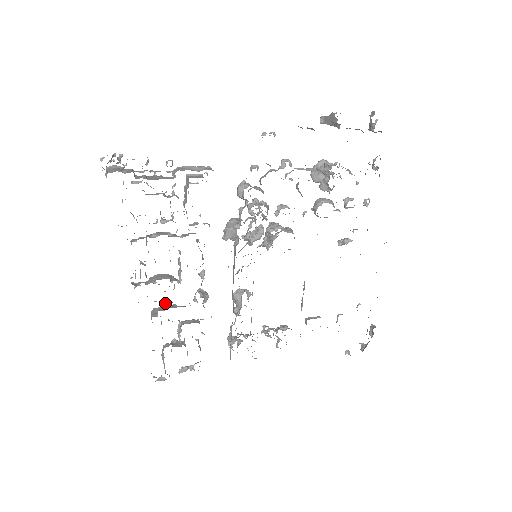
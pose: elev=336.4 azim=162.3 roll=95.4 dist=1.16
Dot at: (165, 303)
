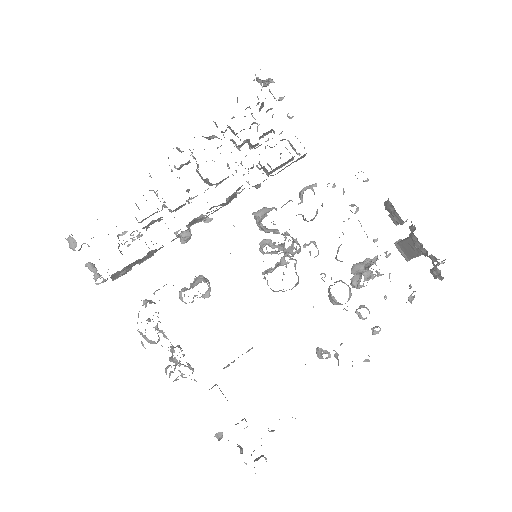
Dot at: (158, 209)
